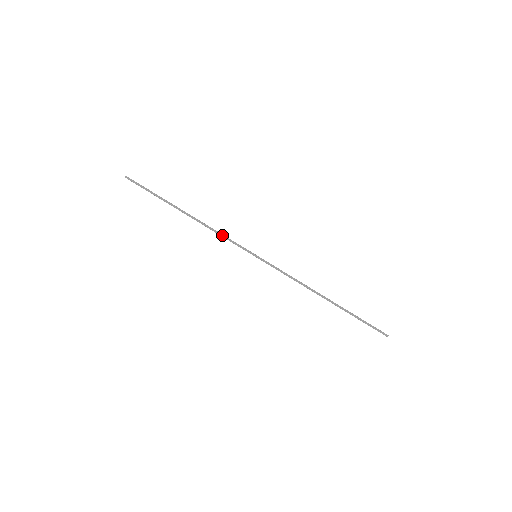
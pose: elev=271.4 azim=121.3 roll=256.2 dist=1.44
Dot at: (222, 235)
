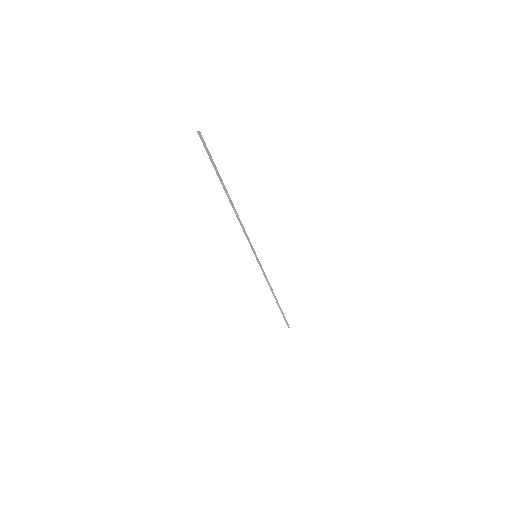
Dot at: (244, 231)
